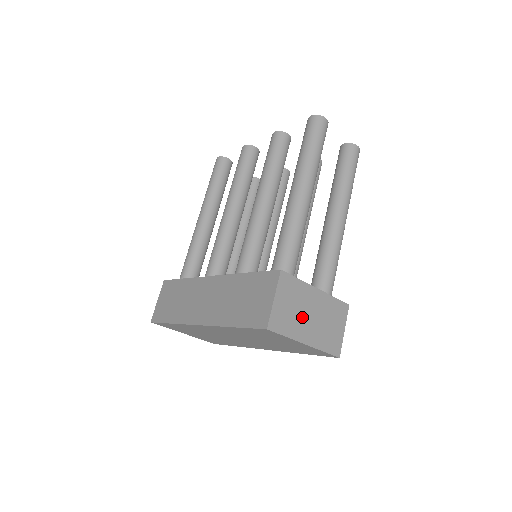
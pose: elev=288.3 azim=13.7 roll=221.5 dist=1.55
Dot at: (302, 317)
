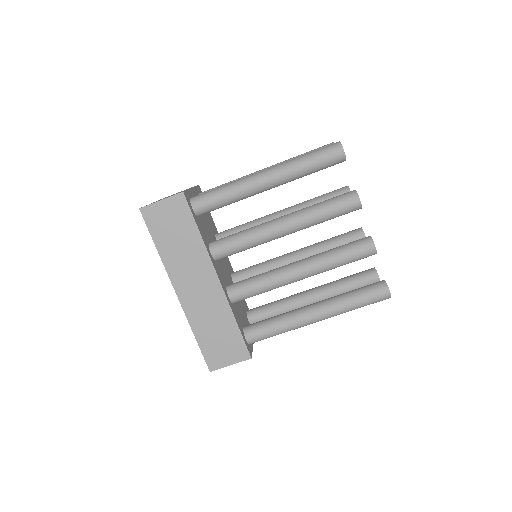
Dot at: occluded
